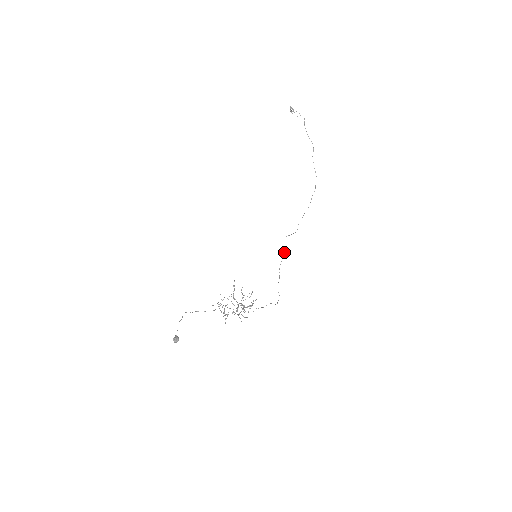
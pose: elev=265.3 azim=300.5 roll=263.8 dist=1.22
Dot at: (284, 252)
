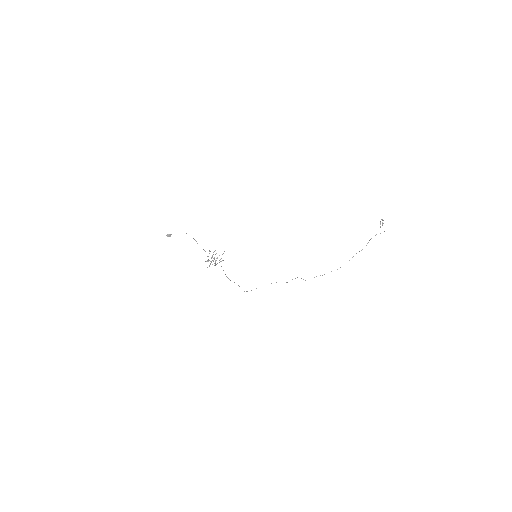
Dot at: occluded
